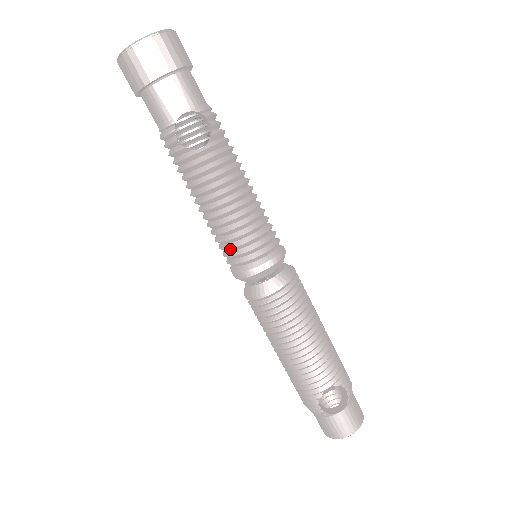
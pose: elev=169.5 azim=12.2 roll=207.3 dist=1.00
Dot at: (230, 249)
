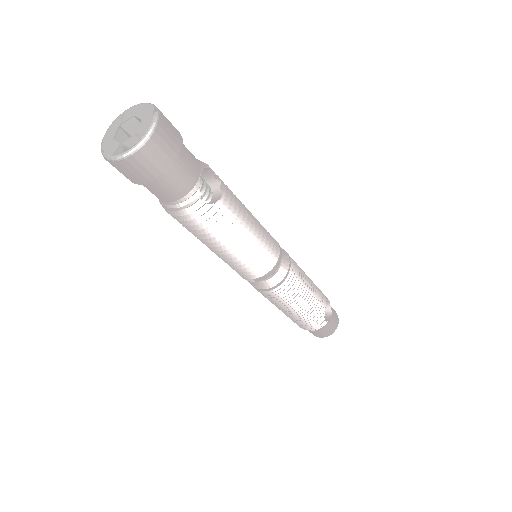
Dot at: (258, 262)
